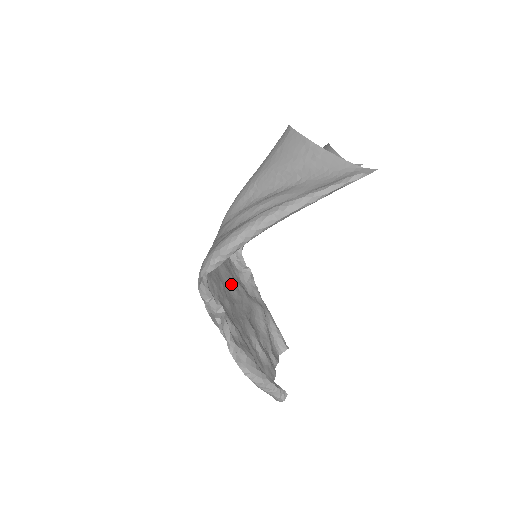
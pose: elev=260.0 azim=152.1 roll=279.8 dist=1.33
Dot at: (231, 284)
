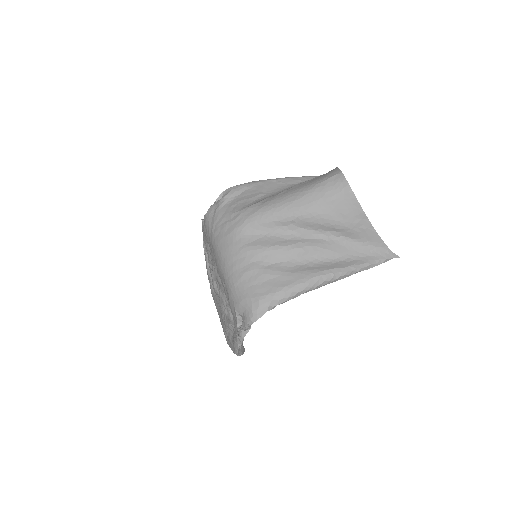
Dot at: occluded
